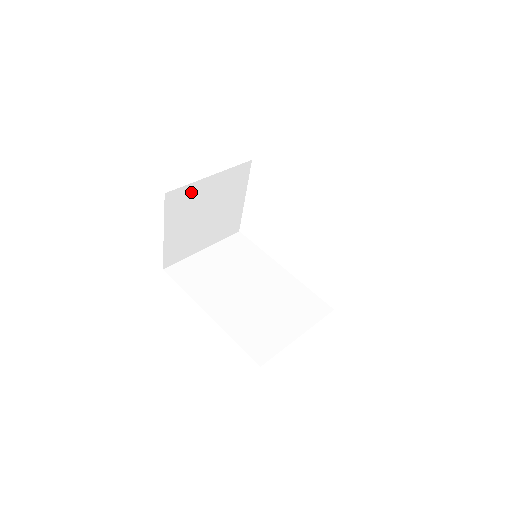
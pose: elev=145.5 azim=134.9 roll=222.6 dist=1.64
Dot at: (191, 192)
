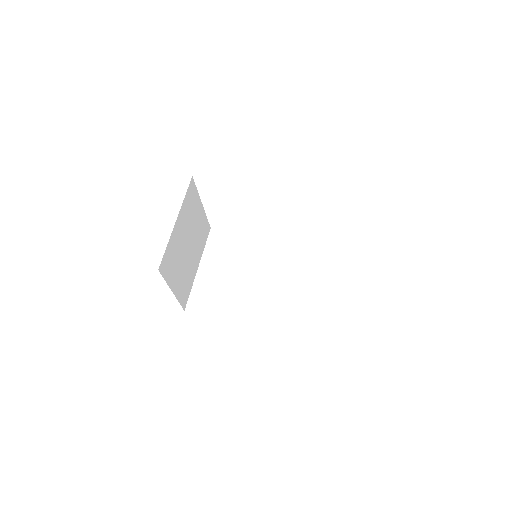
Dot at: (171, 247)
